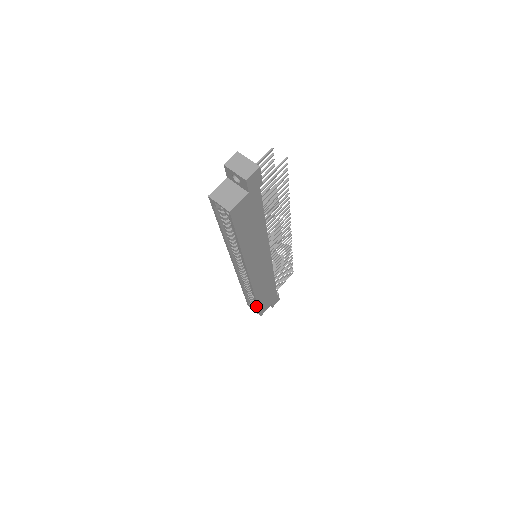
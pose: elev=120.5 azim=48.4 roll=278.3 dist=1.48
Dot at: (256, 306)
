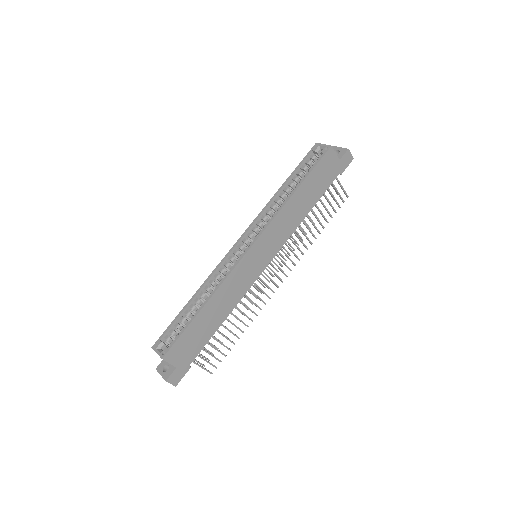
Dot at: (172, 340)
